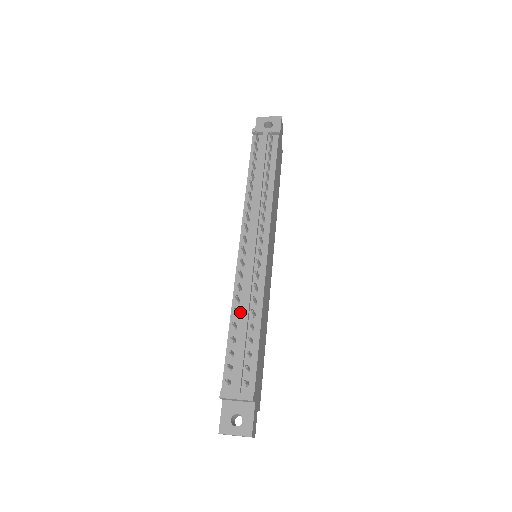
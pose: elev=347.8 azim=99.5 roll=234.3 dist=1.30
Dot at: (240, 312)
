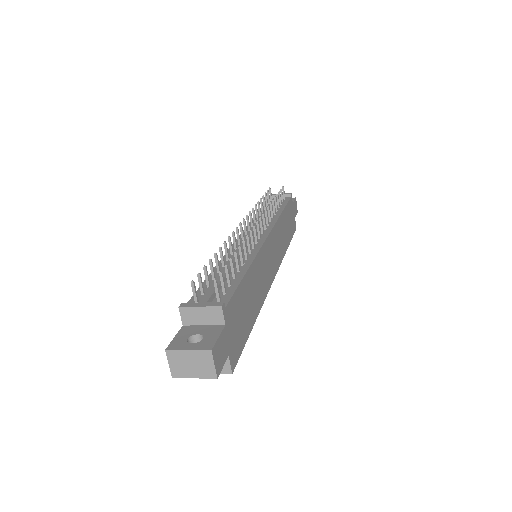
Dot at: occluded
